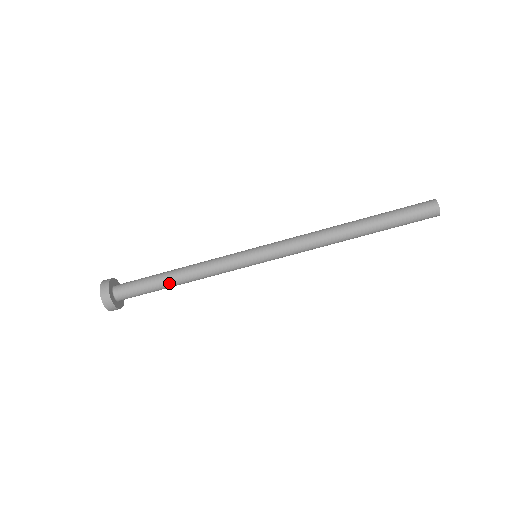
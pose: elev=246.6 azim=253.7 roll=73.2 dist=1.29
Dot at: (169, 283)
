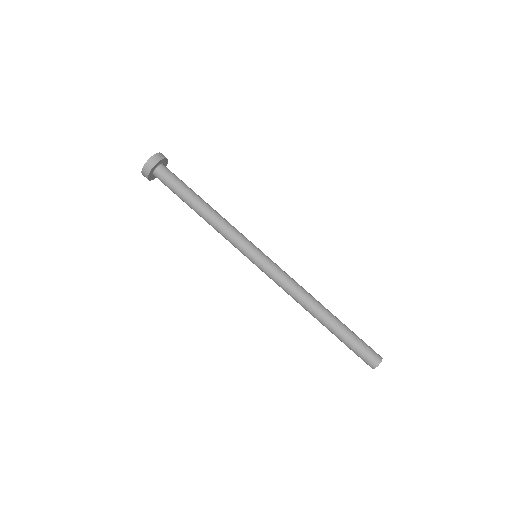
Dot at: (192, 206)
